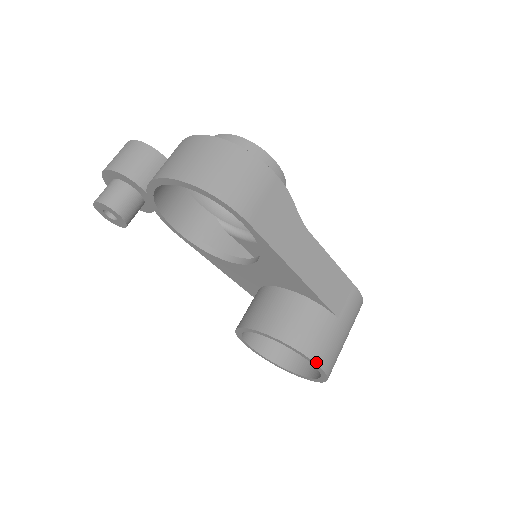
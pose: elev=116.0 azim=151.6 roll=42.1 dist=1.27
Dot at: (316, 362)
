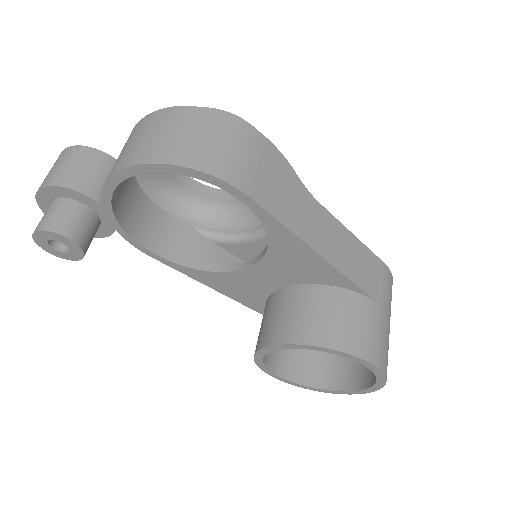
Dot at: (371, 362)
